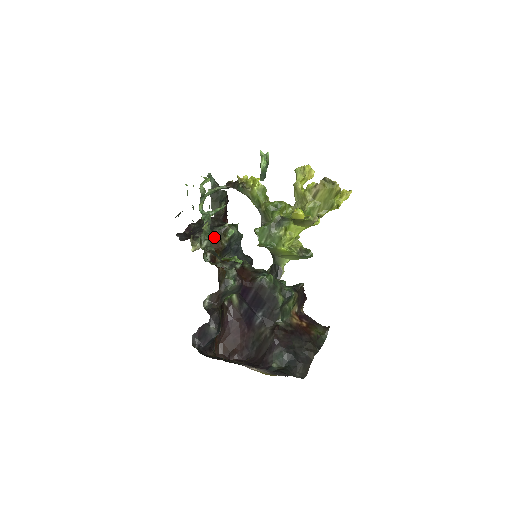
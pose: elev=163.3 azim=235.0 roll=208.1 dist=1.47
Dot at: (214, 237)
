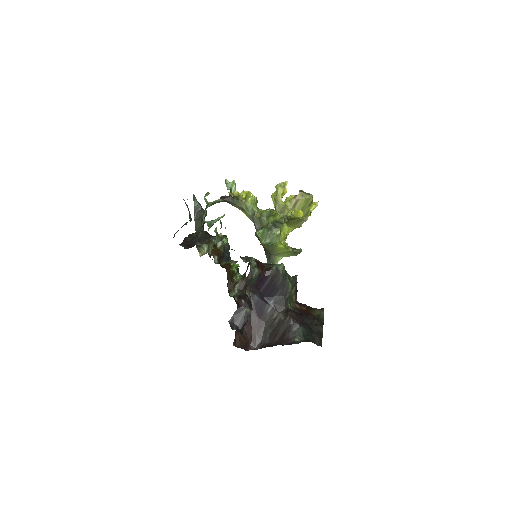
Dot at: (213, 245)
